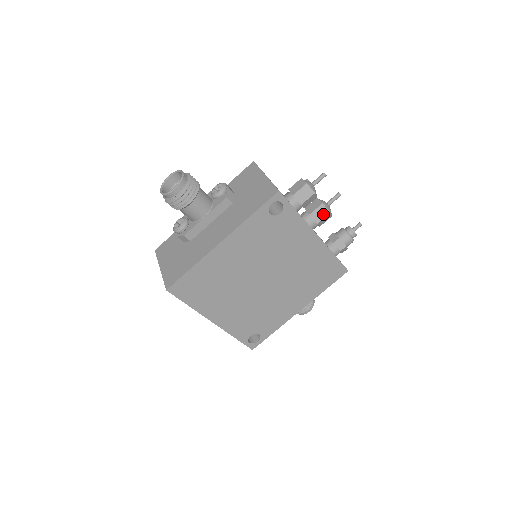
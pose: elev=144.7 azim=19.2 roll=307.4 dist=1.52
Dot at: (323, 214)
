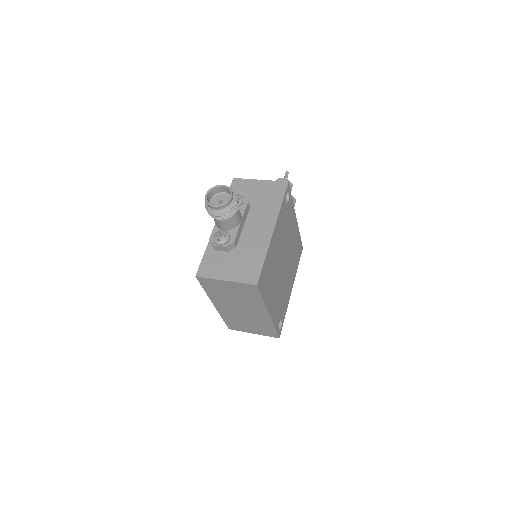
Dot at: (294, 202)
